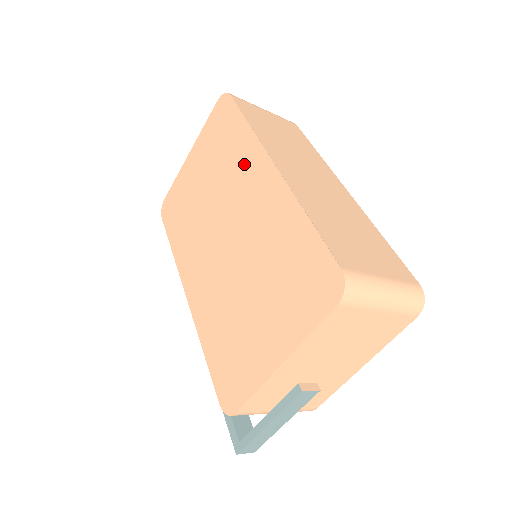
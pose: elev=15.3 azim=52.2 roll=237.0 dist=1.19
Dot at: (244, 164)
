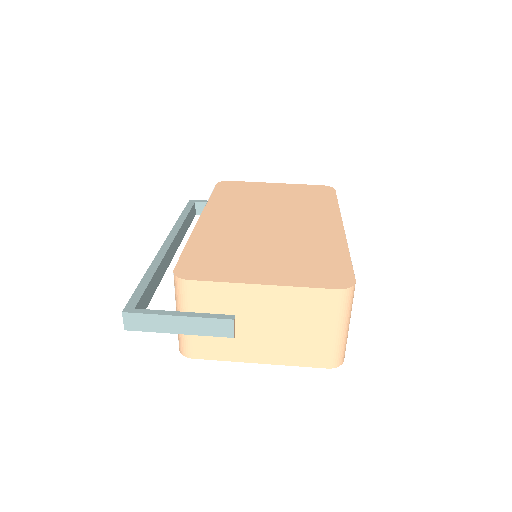
Dot at: (319, 212)
